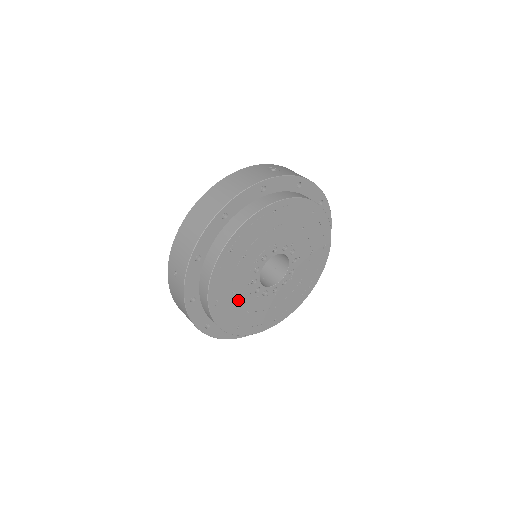
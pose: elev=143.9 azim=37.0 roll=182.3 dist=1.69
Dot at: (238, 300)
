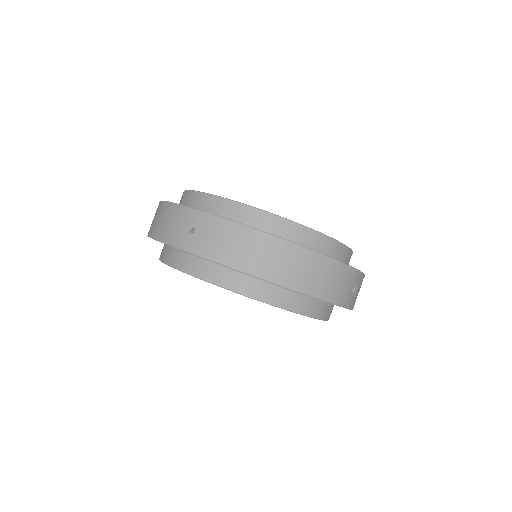
Dot at: occluded
